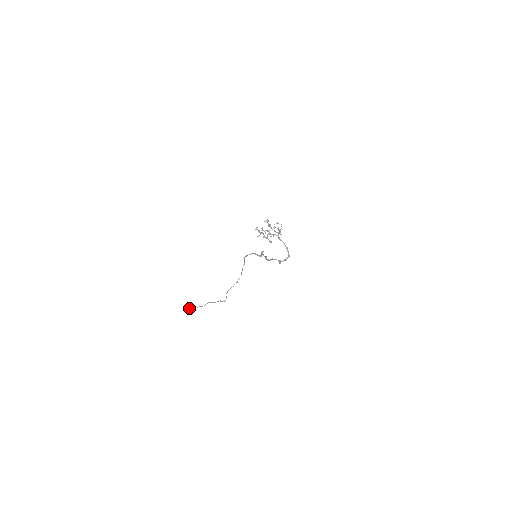
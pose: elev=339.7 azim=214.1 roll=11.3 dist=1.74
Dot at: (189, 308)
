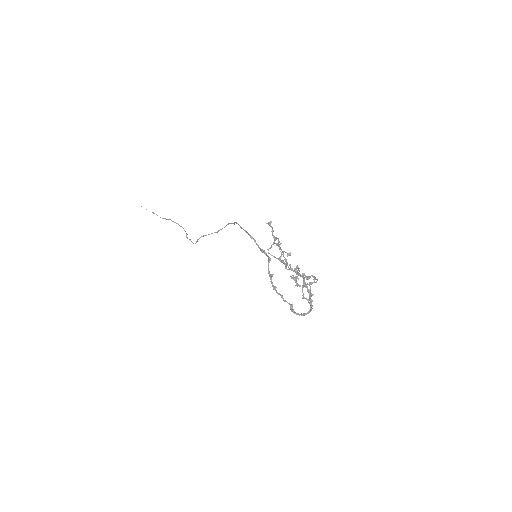
Dot at: (141, 206)
